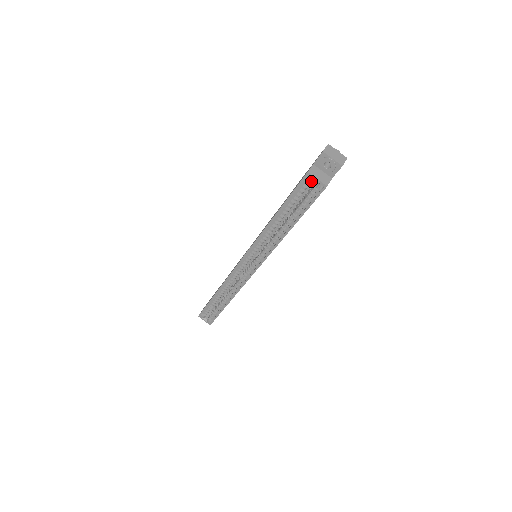
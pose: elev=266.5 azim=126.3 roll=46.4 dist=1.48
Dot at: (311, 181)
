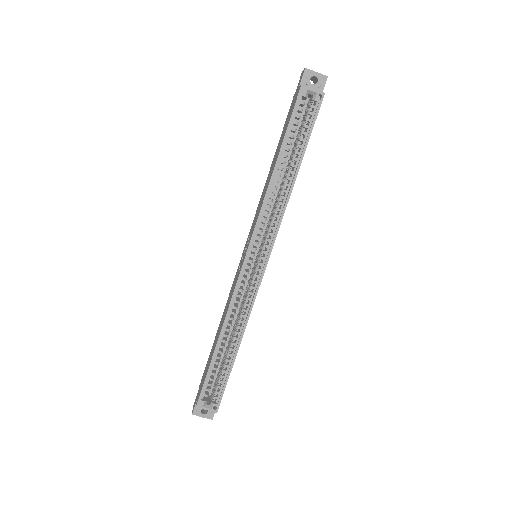
Dot at: (307, 96)
